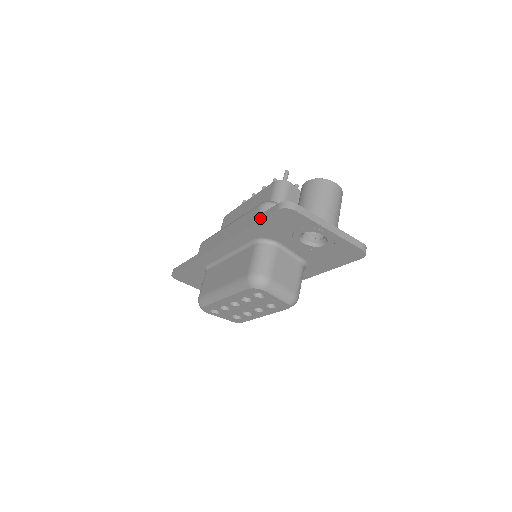
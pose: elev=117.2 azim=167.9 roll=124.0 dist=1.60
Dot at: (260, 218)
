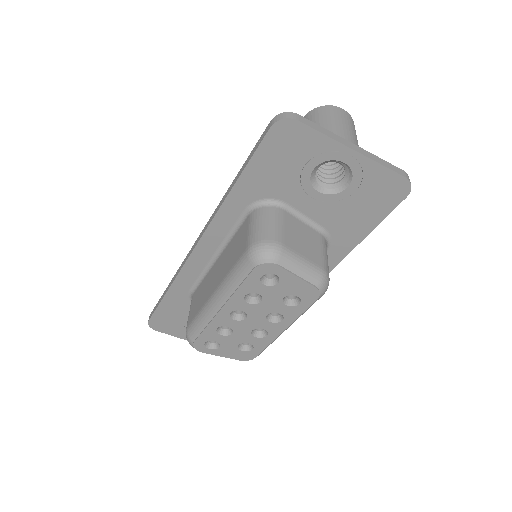
Dot at: (249, 158)
